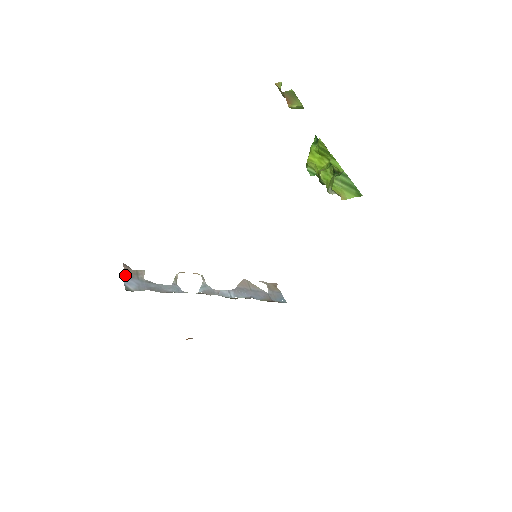
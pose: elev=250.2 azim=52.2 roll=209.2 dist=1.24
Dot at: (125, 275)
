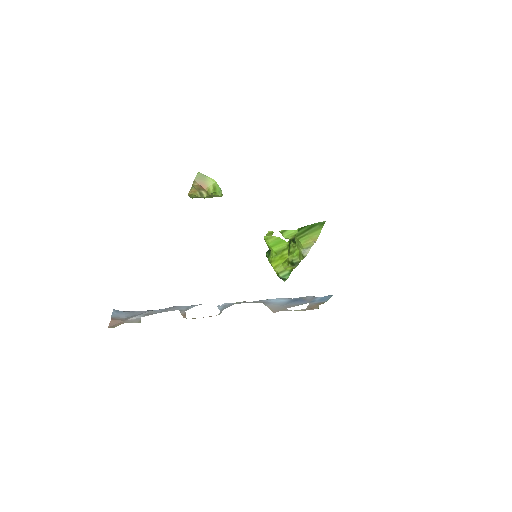
Dot at: (113, 319)
